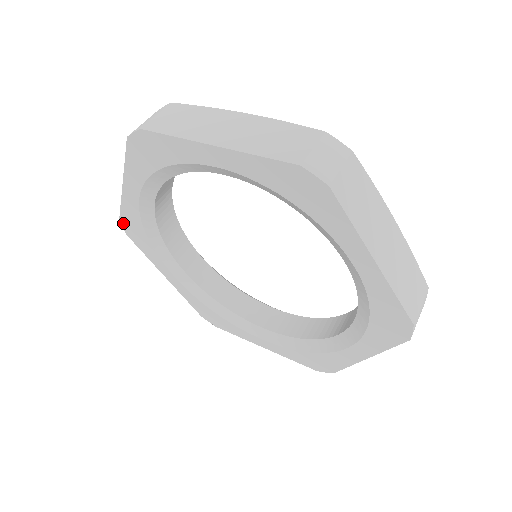
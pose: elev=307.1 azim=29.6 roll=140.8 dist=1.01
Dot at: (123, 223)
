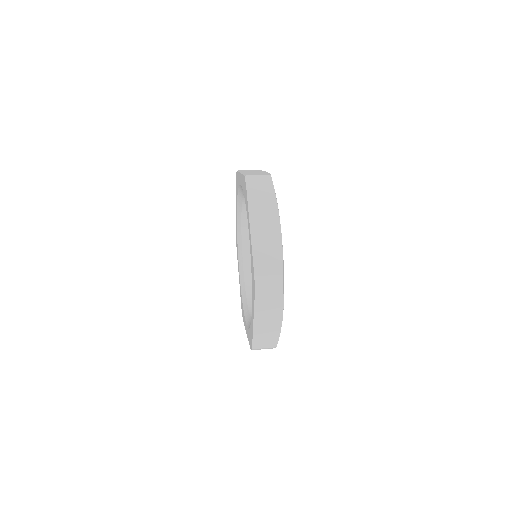
Dot at: occluded
